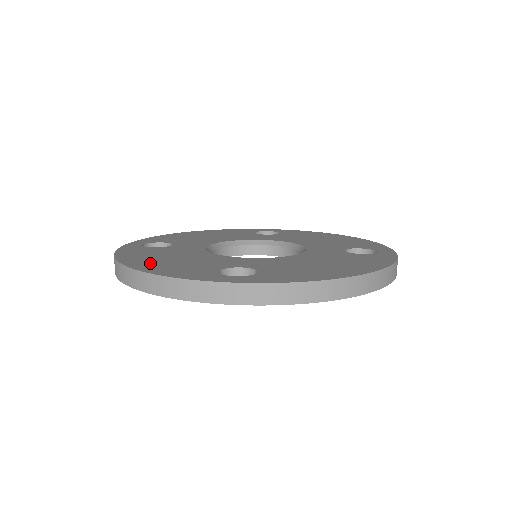
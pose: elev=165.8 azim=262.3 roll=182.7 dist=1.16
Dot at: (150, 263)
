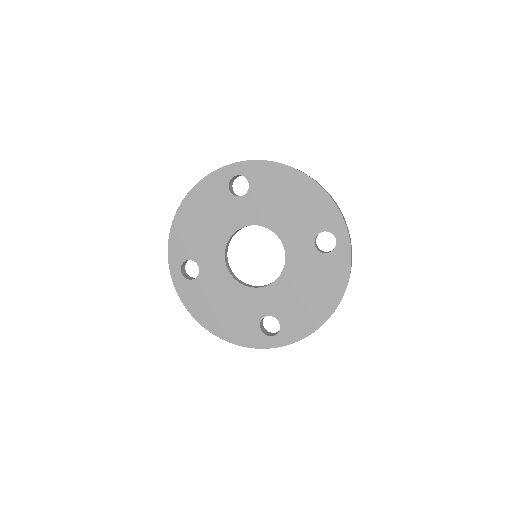
Dot at: occluded
